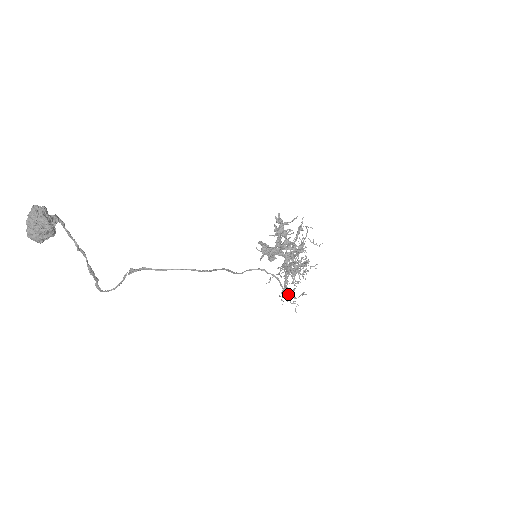
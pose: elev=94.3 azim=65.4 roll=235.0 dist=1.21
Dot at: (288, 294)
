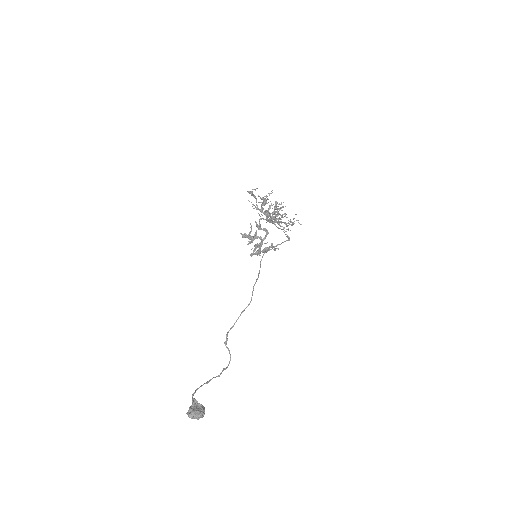
Dot at: occluded
